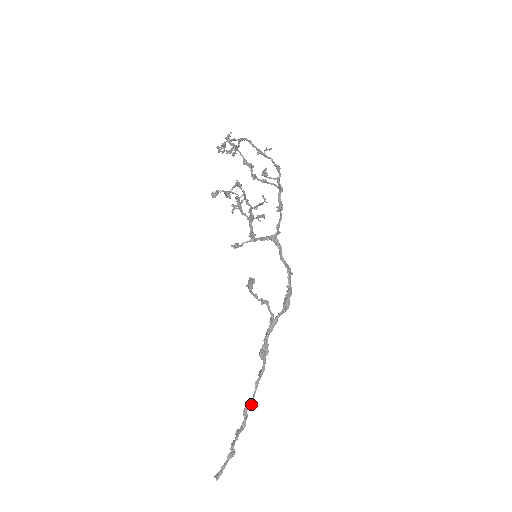
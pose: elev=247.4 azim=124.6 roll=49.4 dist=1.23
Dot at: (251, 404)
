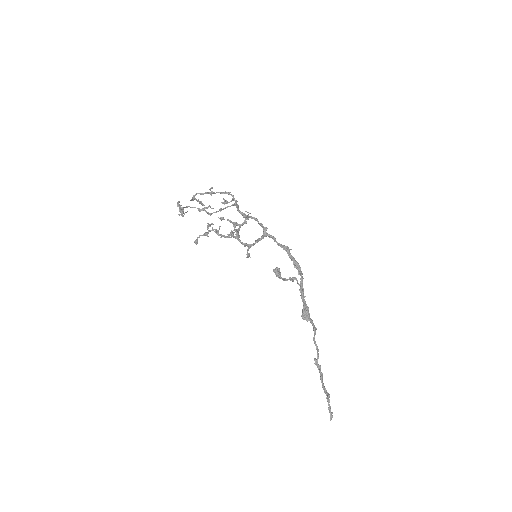
Dot at: (318, 356)
